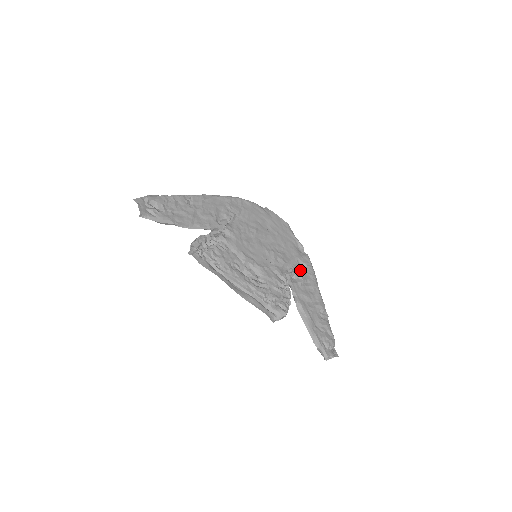
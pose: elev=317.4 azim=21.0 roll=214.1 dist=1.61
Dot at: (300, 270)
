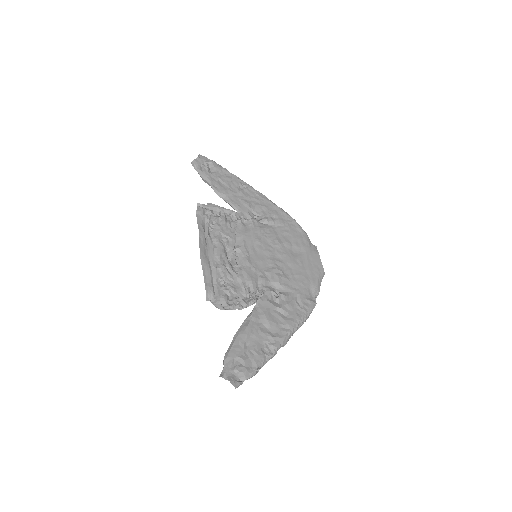
Dot at: (289, 301)
